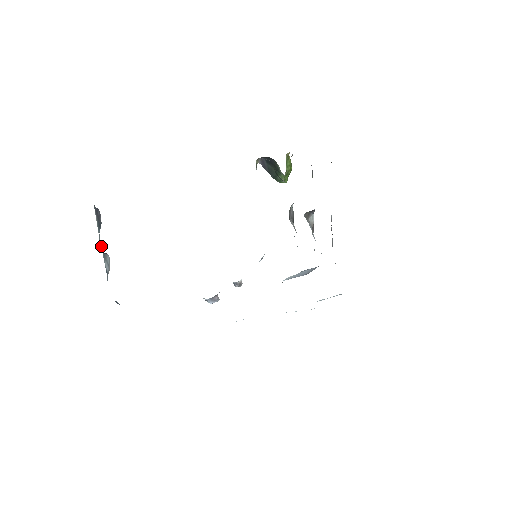
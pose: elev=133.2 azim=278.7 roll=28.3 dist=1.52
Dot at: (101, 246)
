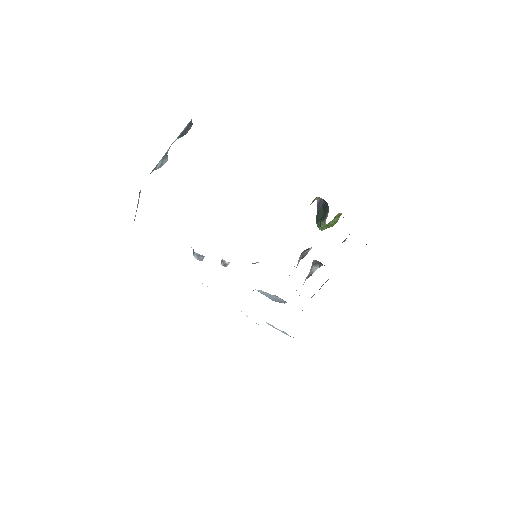
Dot at: (169, 148)
